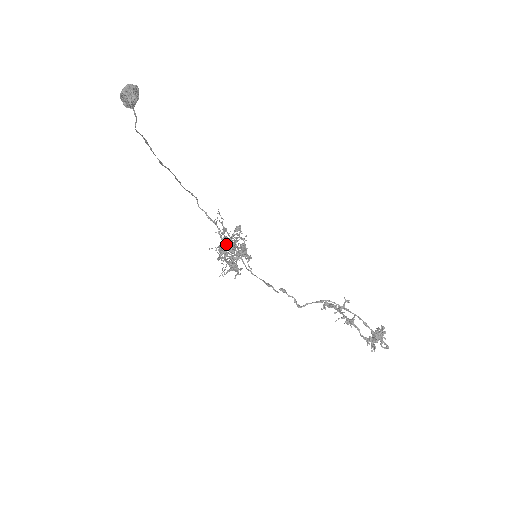
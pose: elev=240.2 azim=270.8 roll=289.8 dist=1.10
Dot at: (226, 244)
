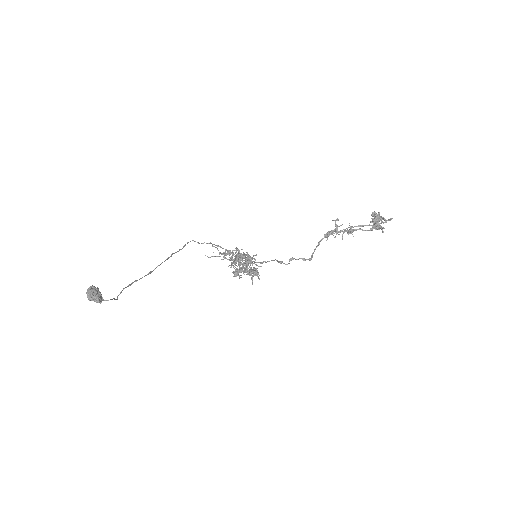
Dot at: occluded
